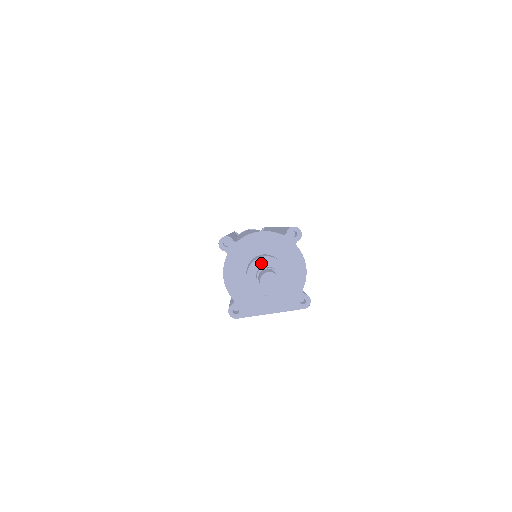
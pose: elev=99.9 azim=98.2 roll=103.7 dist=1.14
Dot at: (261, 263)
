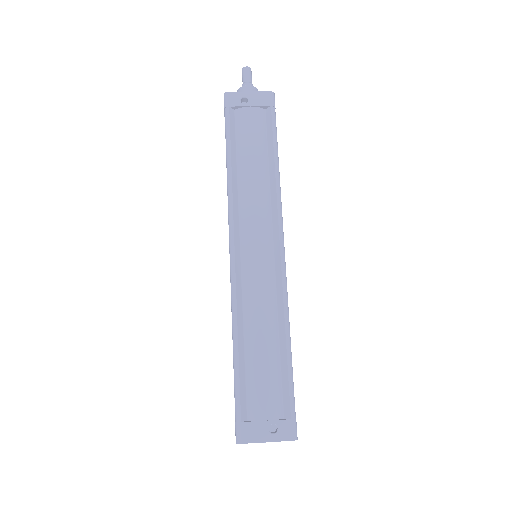
Dot at: occluded
